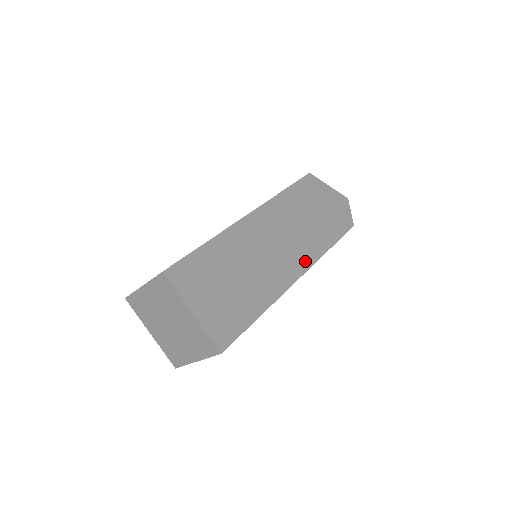
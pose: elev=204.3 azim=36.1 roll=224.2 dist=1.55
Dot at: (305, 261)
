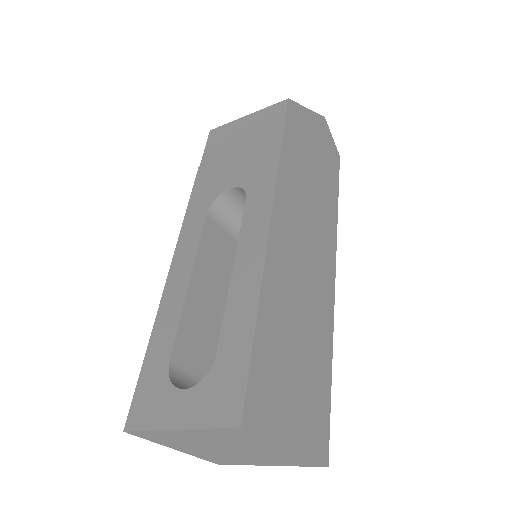
Dot at: (330, 249)
